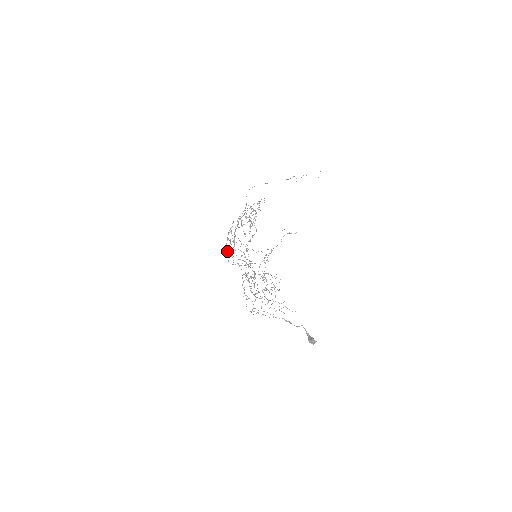
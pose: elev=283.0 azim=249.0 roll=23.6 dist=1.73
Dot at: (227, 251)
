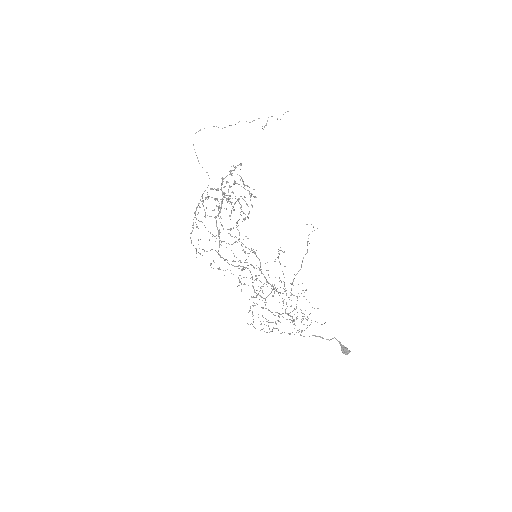
Dot at: occluded
